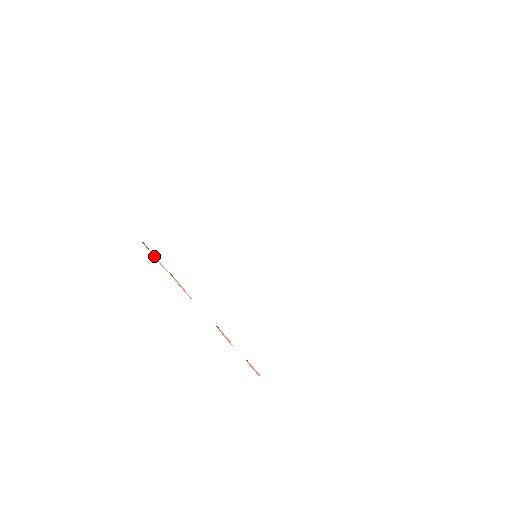
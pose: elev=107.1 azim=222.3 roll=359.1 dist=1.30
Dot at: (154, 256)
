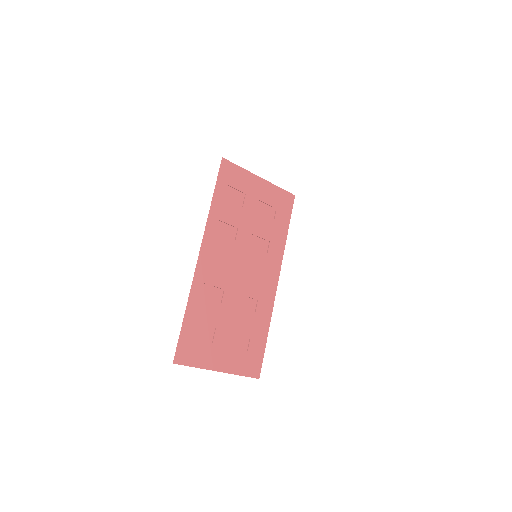
Dot at: (244, 201)
